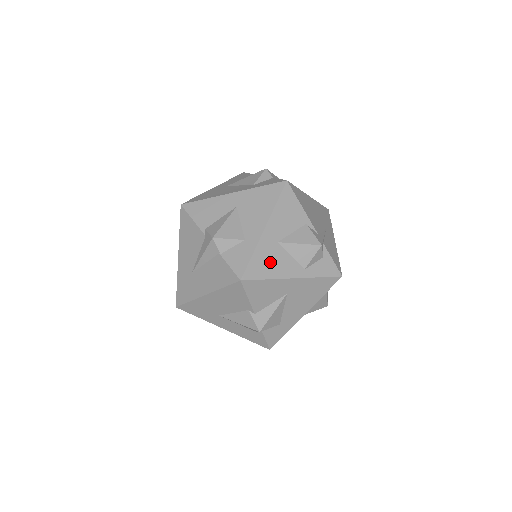
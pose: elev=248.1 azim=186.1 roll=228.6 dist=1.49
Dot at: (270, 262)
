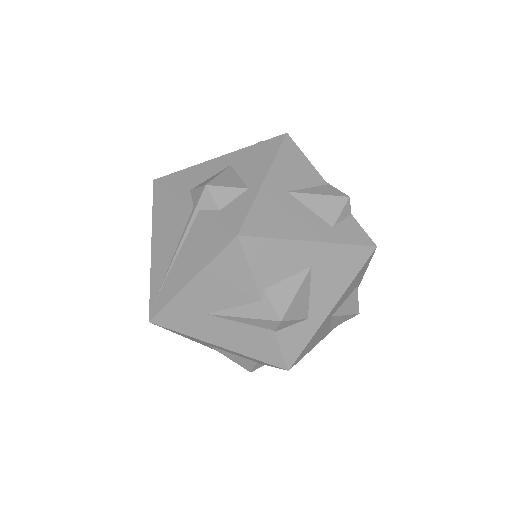
Dot at: (316, 339)
